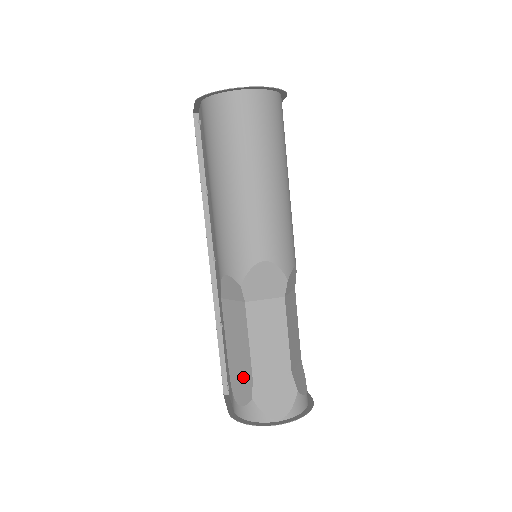
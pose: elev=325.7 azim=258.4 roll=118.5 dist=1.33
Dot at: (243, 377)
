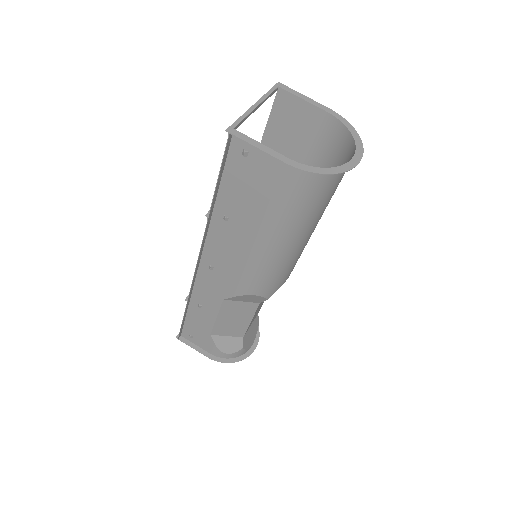
Dot at: (231, 337)
